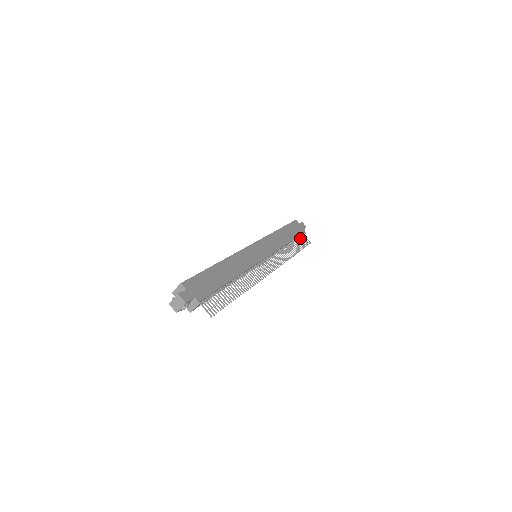
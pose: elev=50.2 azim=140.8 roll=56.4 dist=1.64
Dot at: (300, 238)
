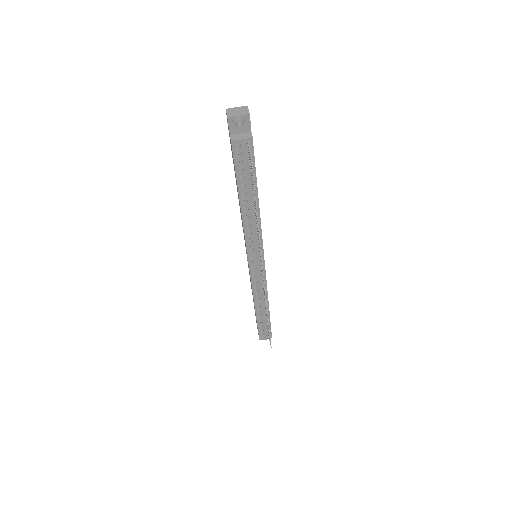
Dot at: occluded
